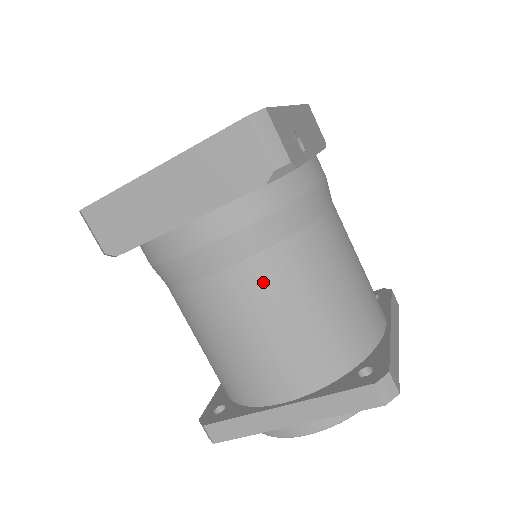
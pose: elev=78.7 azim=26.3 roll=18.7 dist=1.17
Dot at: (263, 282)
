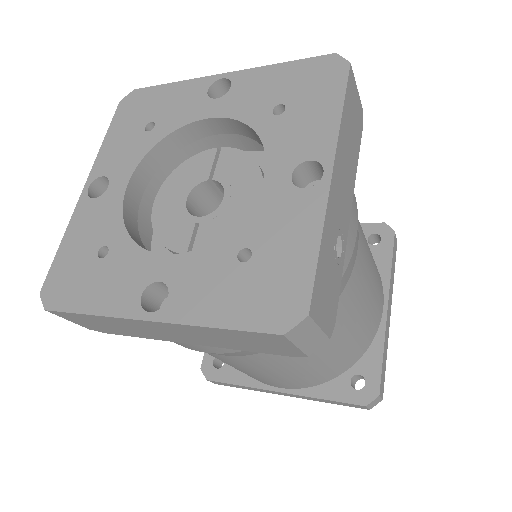
Dot at: (275, 360)
